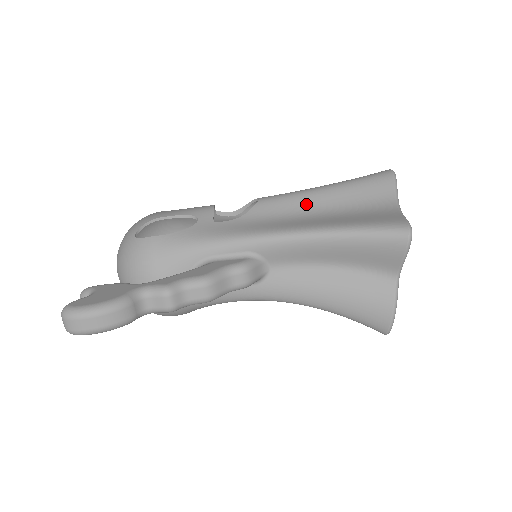
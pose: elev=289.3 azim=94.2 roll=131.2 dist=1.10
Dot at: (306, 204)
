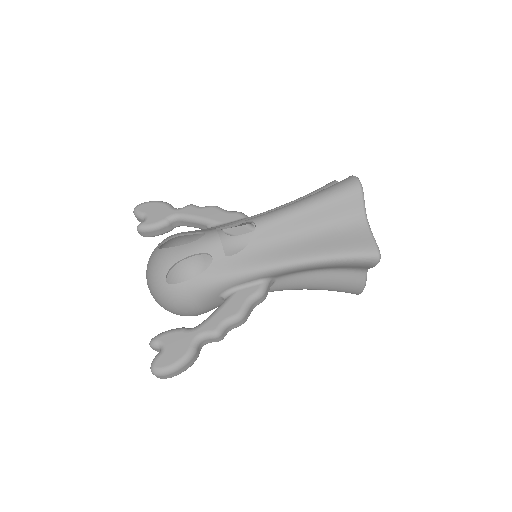
Dot at: (295, 226)
